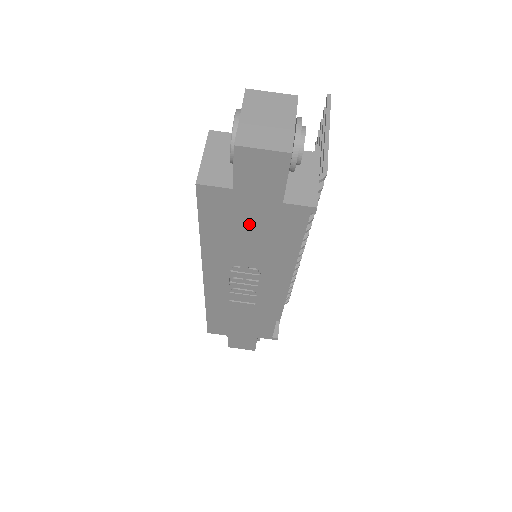
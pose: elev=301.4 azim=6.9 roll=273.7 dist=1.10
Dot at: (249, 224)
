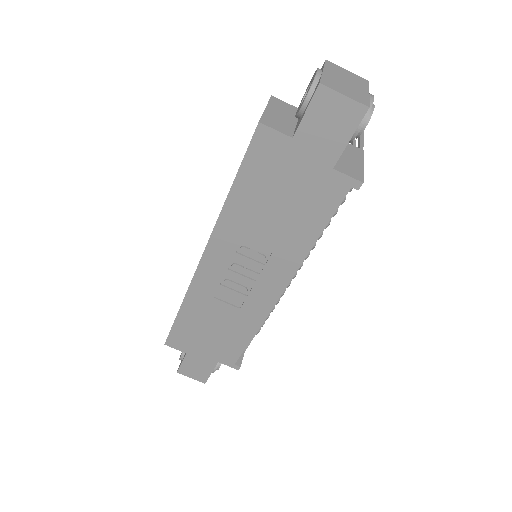
Dot at: (287, 189)
